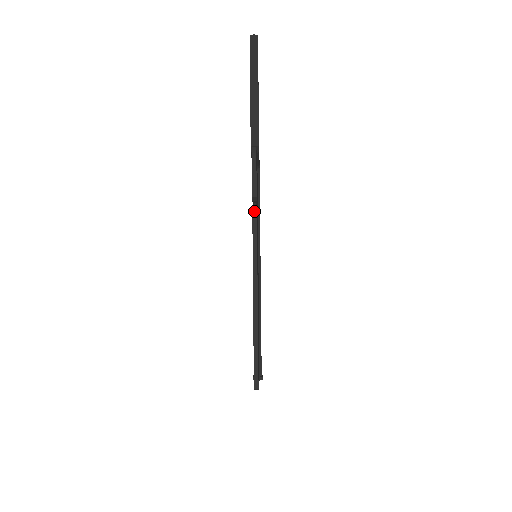
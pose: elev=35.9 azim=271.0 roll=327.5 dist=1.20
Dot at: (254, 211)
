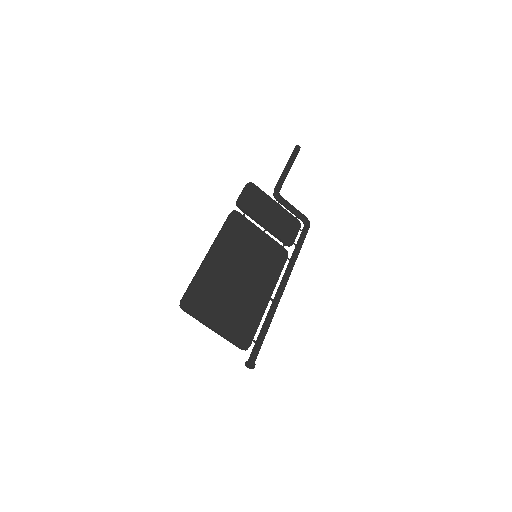
Dot at: (233, 211)
